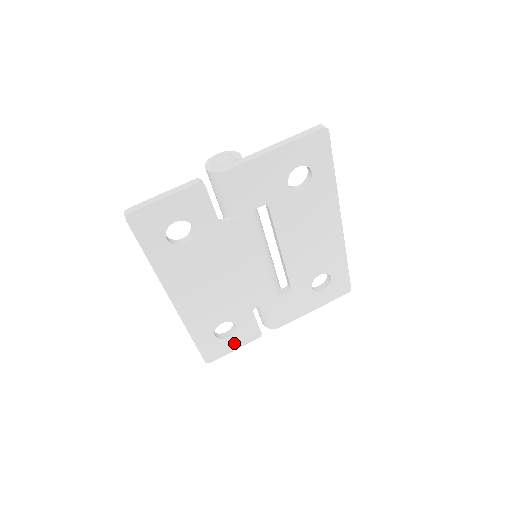
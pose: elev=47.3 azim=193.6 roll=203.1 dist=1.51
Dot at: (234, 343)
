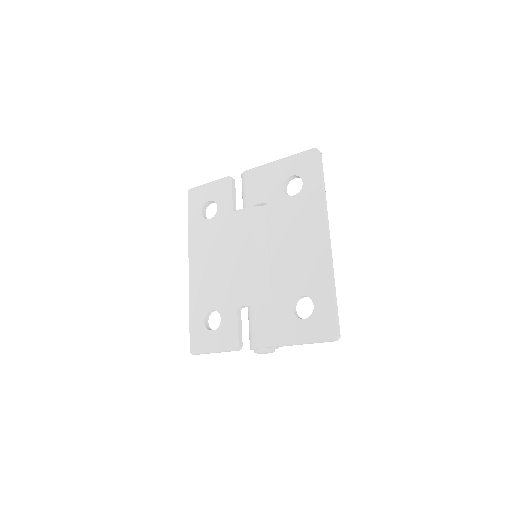
Dot at: (215, 342)
